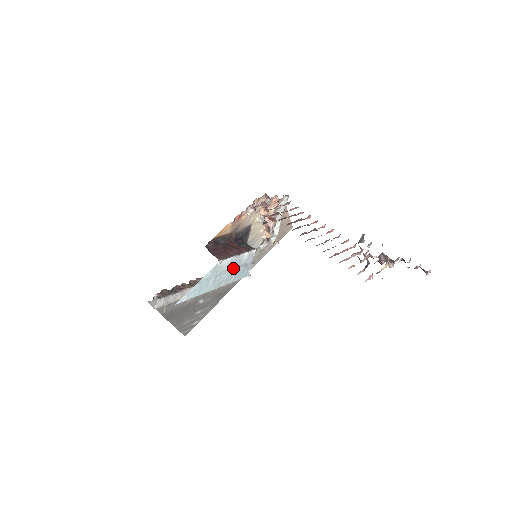
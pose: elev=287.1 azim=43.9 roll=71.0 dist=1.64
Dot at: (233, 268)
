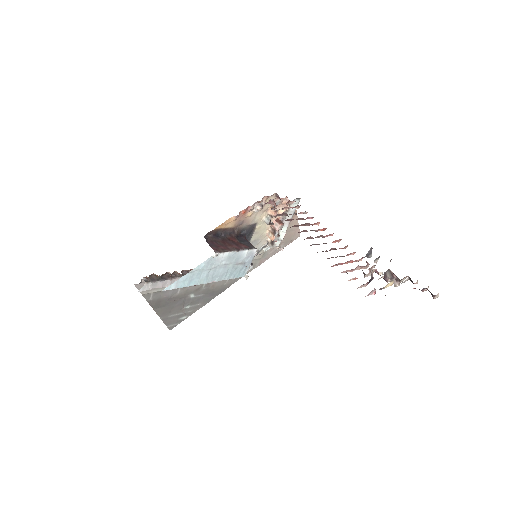
Dot at: (230, 264)
